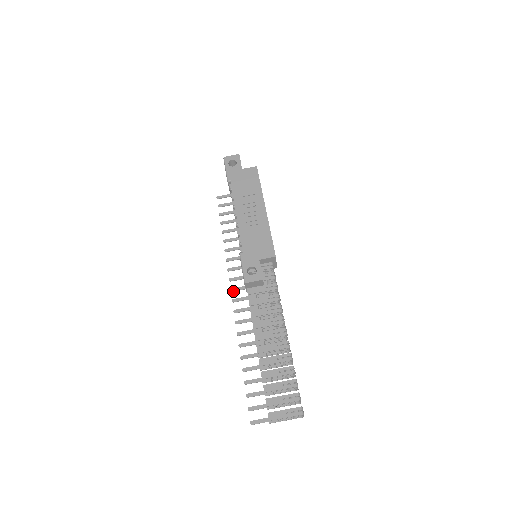
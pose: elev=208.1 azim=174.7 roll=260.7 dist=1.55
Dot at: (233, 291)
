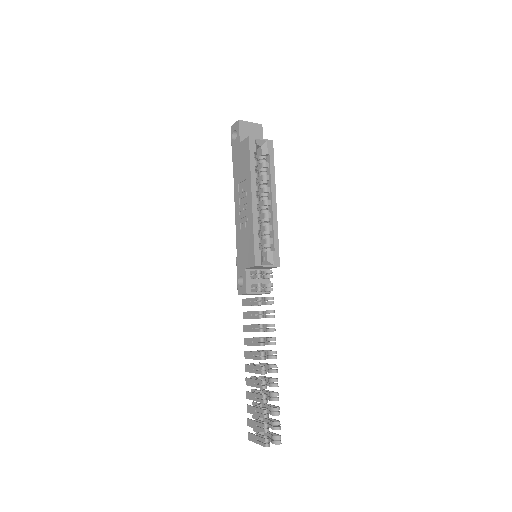
Dot at: occluded
